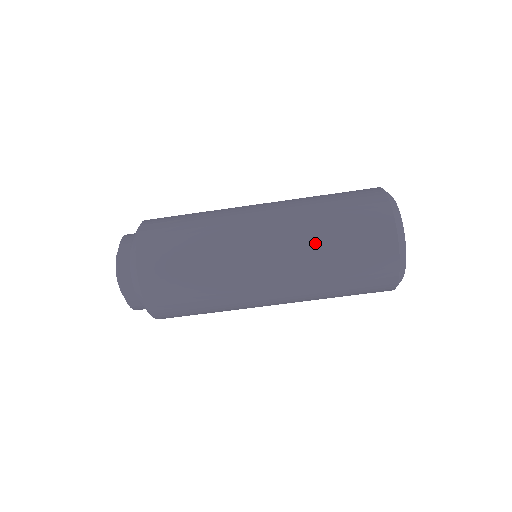
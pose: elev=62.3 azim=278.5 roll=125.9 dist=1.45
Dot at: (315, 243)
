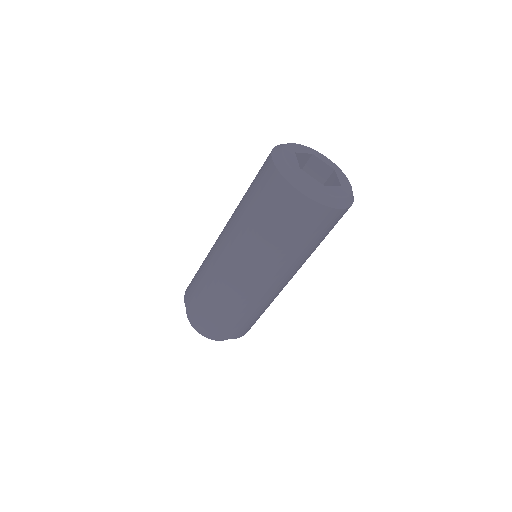
Dot at: (288, 255)
